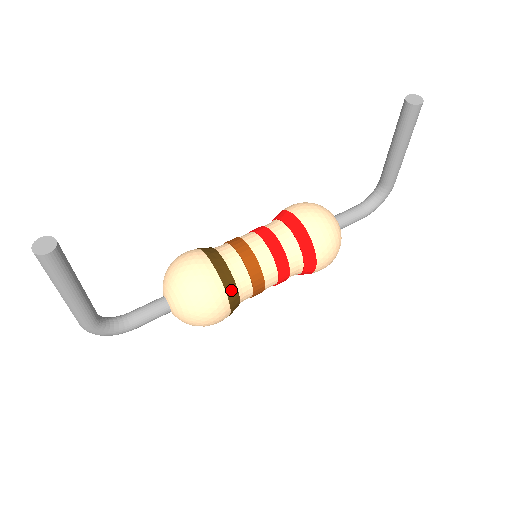
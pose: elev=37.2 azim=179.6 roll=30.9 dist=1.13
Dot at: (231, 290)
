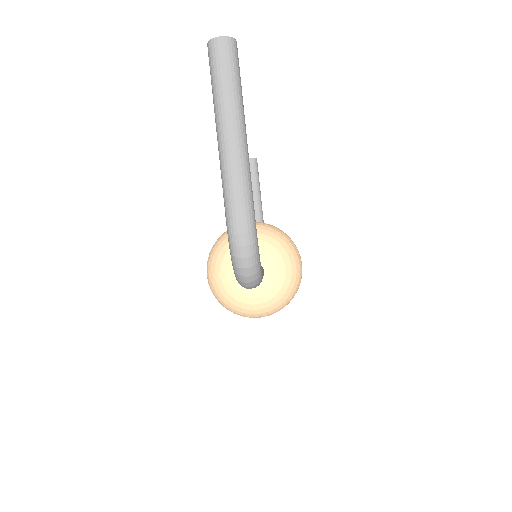
Dot at: occluded
